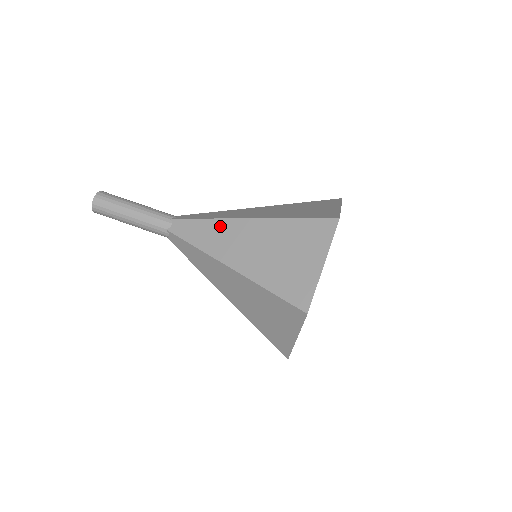
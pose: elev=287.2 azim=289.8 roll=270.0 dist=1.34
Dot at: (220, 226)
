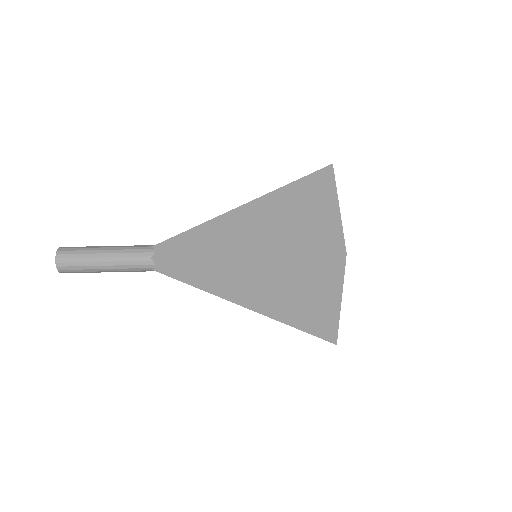
Dot at: occluded
